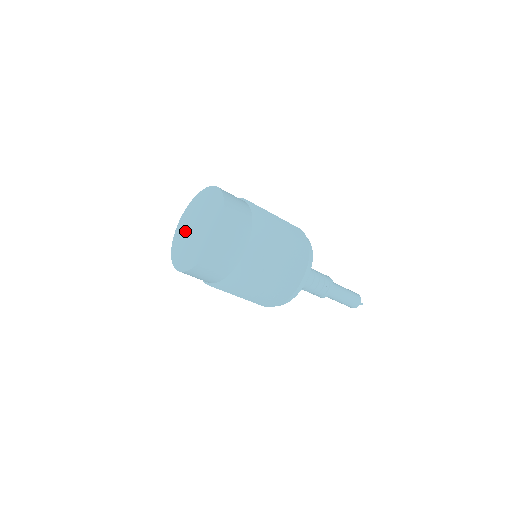
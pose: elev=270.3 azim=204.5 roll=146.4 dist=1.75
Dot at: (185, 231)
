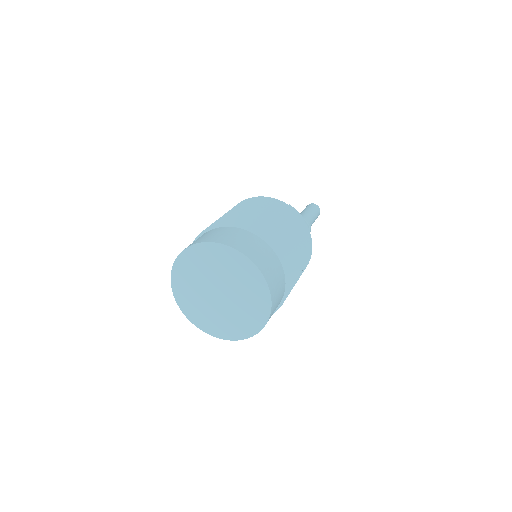
Dot at: (196, 291)
